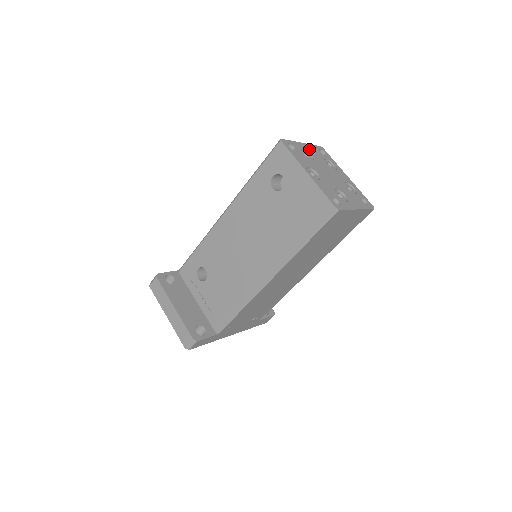
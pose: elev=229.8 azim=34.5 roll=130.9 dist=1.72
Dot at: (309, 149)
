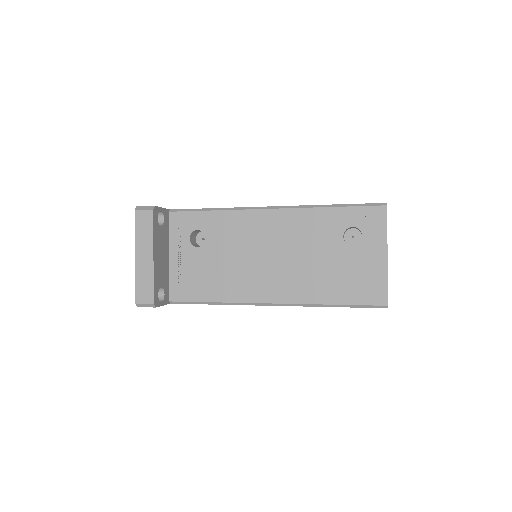
Dot at: occluded
